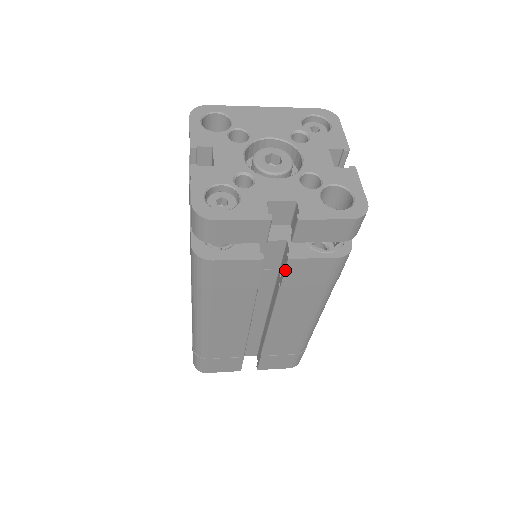
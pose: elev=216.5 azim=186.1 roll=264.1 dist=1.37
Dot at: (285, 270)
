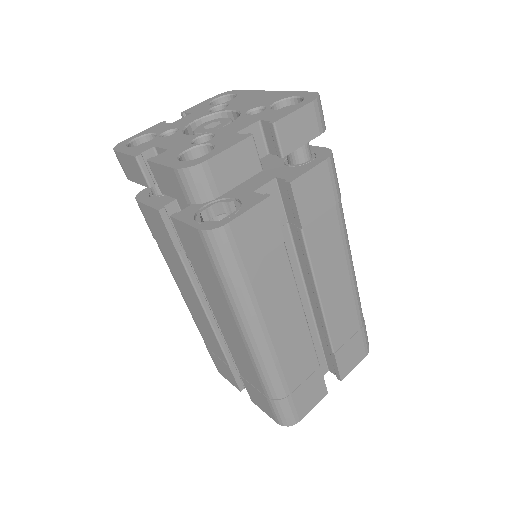
Dot at: (178, 233)
